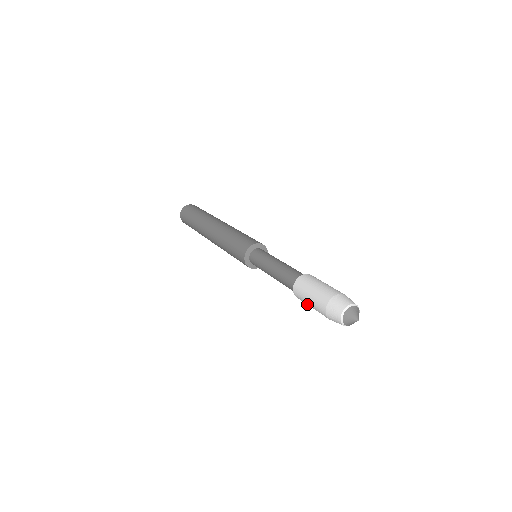
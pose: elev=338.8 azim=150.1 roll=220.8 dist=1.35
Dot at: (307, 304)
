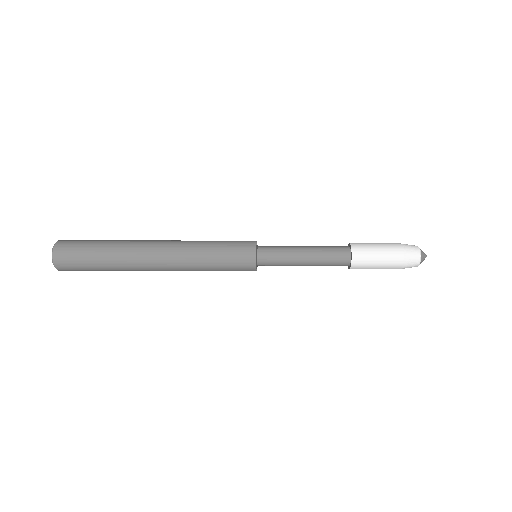
Dot at: occluded
